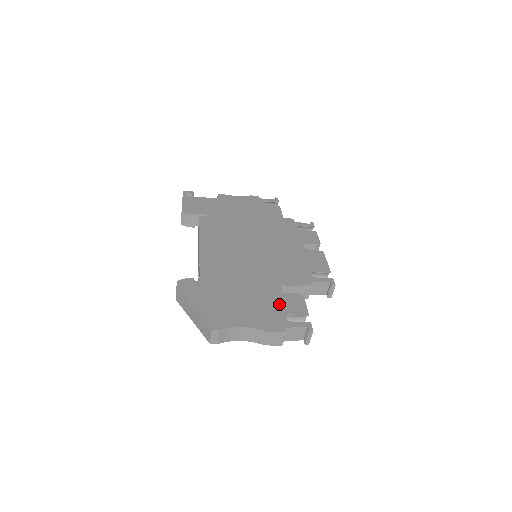
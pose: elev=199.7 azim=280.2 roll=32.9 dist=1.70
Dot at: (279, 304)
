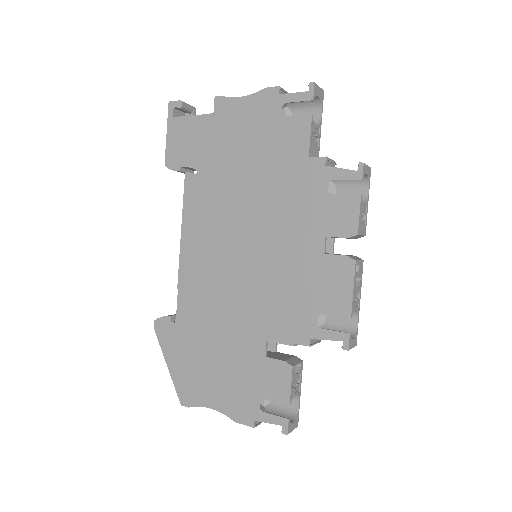
Dot at: (256, 378)
